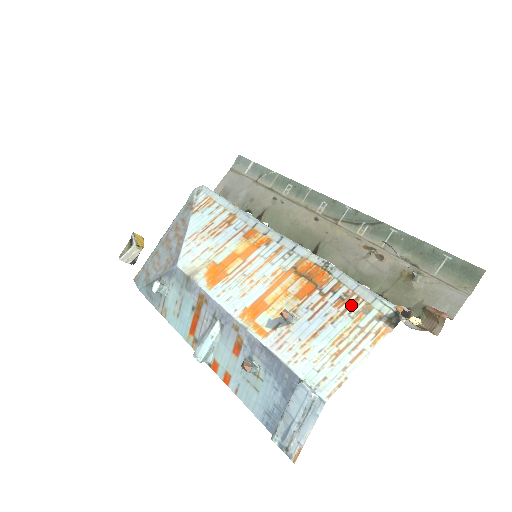
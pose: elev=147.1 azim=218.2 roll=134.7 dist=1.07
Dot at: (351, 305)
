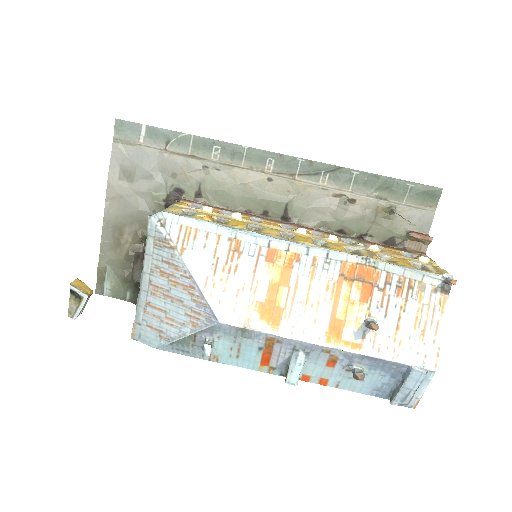
Dot at: (409, 289)
